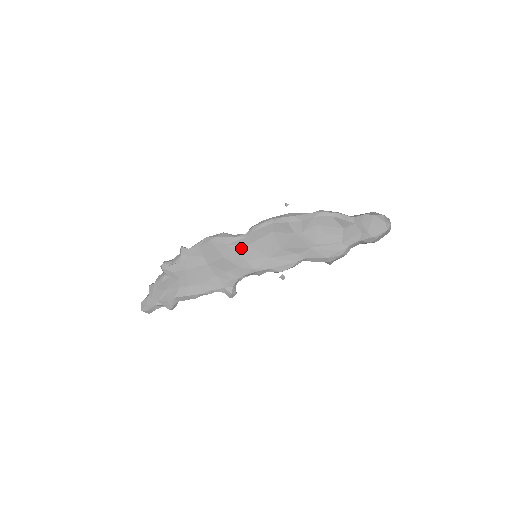
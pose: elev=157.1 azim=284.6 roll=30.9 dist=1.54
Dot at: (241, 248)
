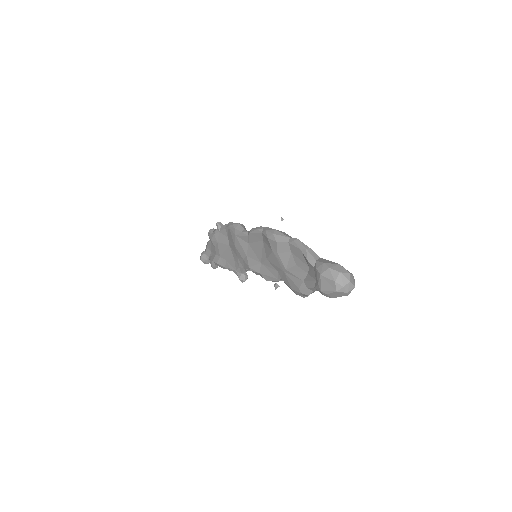
Dot at: (244, 243)
